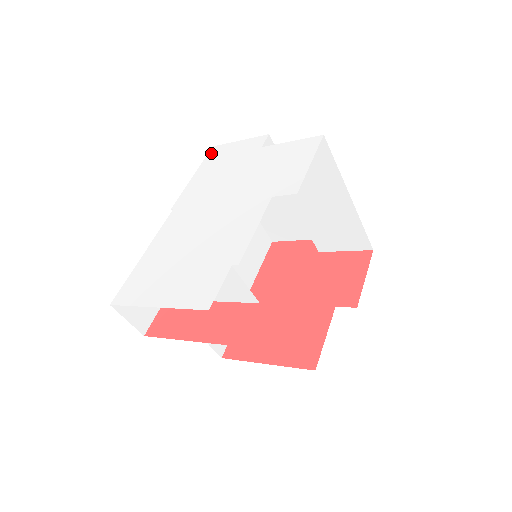
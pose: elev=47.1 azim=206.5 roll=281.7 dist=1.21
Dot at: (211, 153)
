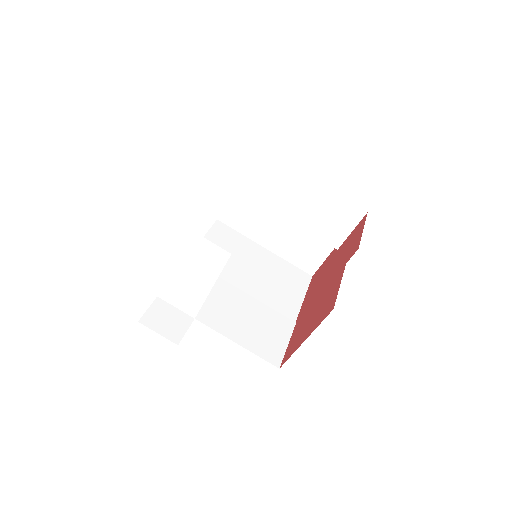
Dot at: occluded
